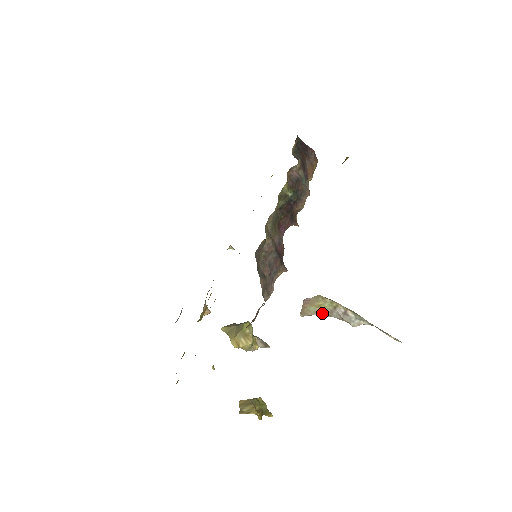
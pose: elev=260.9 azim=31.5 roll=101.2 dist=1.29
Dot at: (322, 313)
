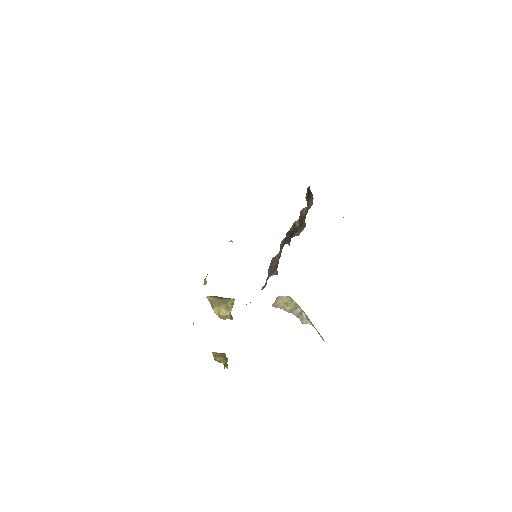
Dot at: (287, 309)
